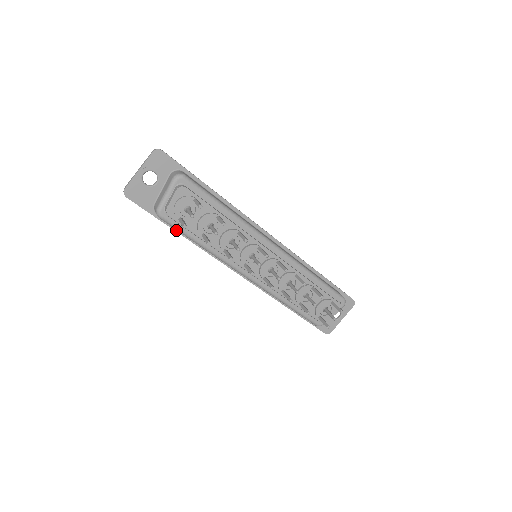
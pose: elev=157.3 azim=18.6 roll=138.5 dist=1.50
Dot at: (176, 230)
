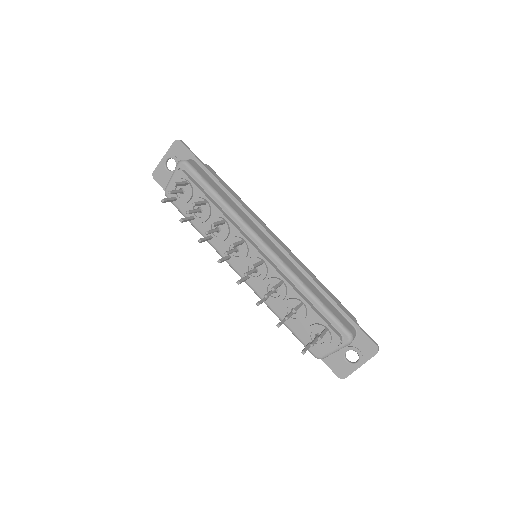
Dot at: occluded
